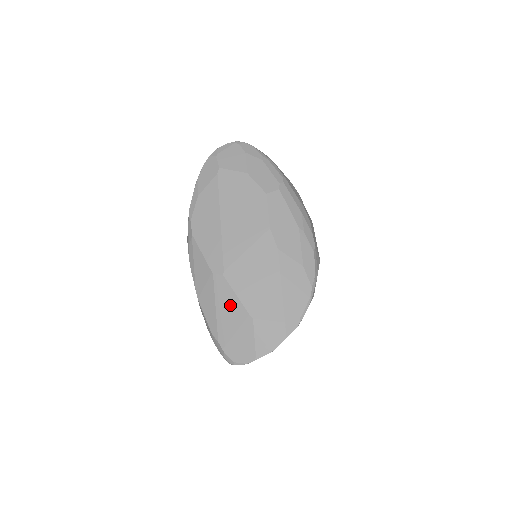
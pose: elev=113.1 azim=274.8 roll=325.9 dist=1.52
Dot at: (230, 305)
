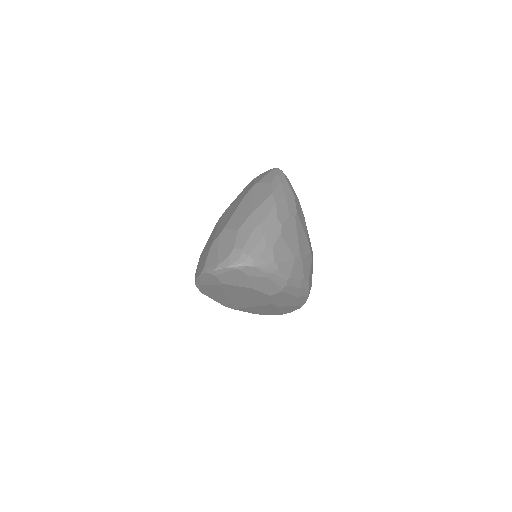
Dot at: occluded
